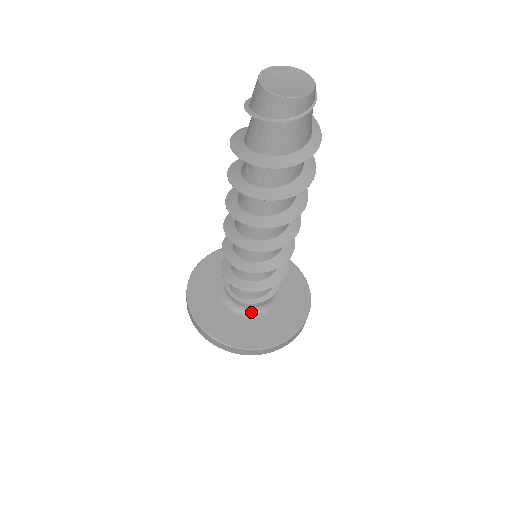
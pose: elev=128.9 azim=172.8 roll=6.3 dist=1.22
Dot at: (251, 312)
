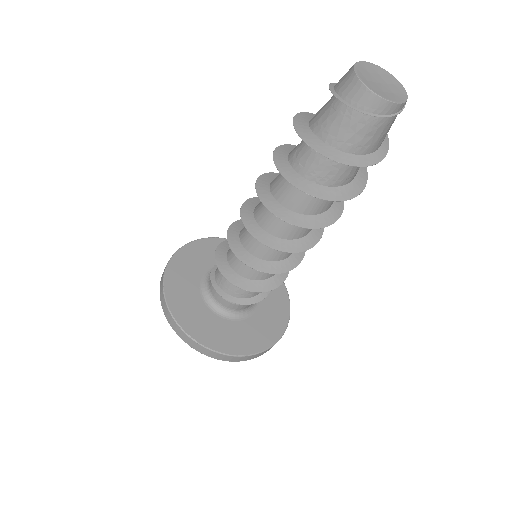
Dot at: (210, 299)
